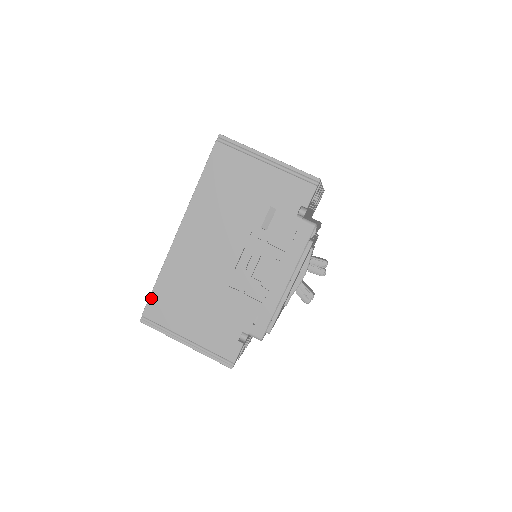
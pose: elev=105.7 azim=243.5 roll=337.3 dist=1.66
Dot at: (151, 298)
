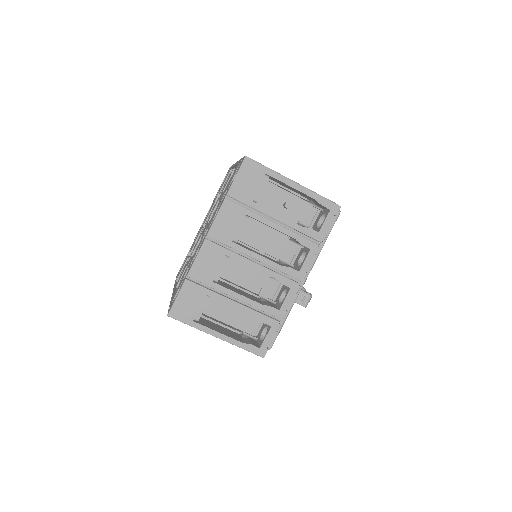
Dot at: occluded
